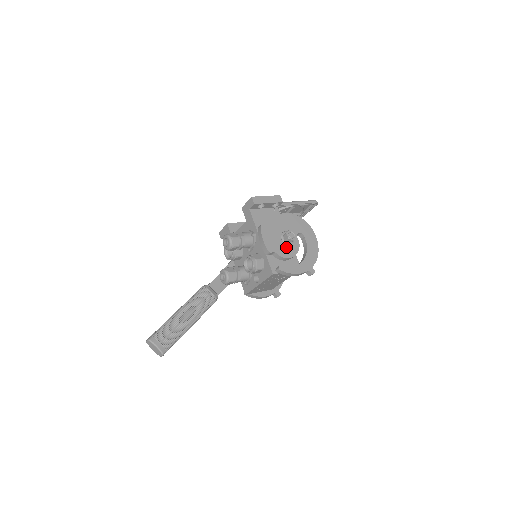
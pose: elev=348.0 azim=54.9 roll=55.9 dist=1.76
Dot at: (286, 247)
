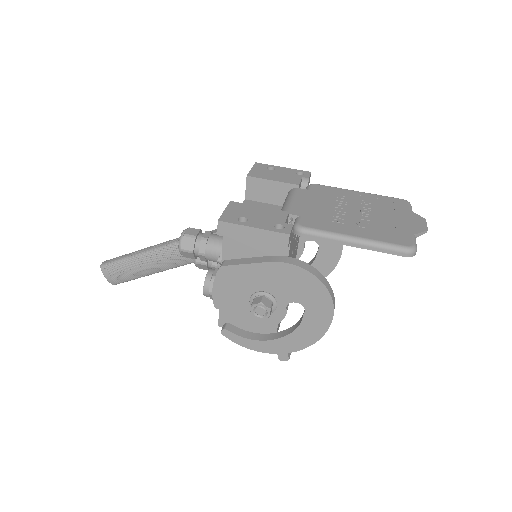
Dot at: occluded
